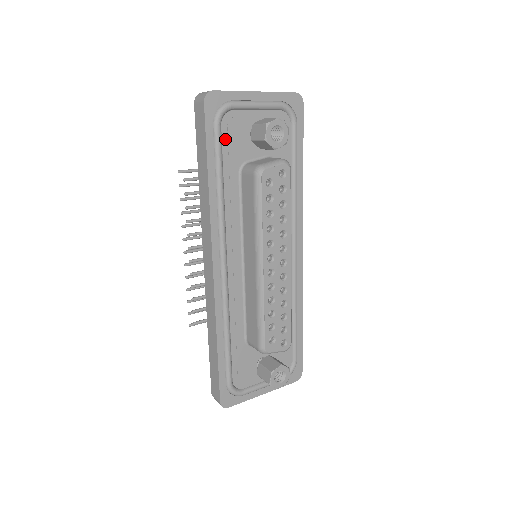
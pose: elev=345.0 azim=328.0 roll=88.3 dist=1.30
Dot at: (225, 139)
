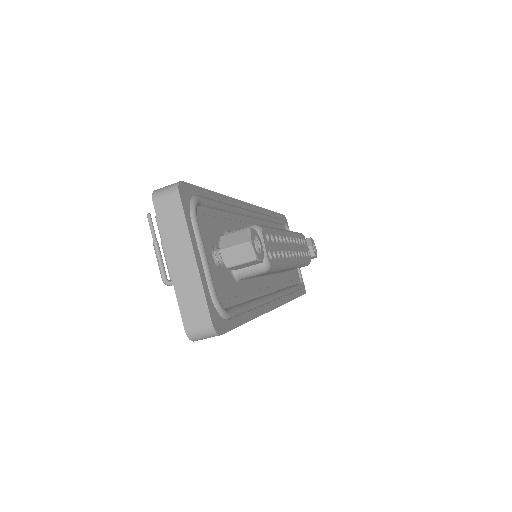
Dot at: (282, 228)
